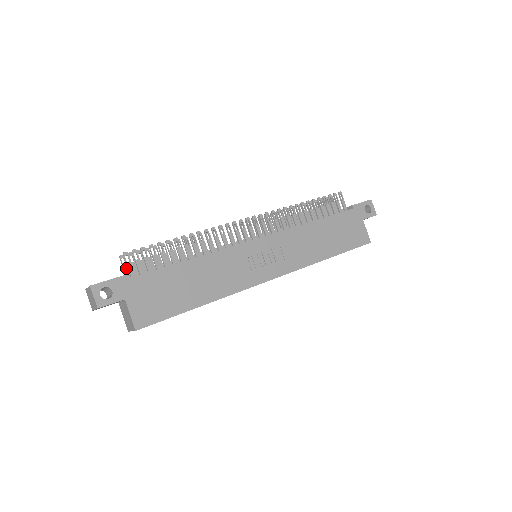
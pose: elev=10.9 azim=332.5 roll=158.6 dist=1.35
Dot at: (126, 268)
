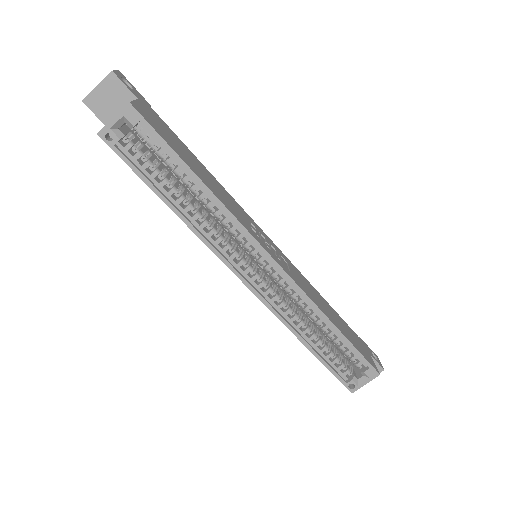
Dot at: occluded
